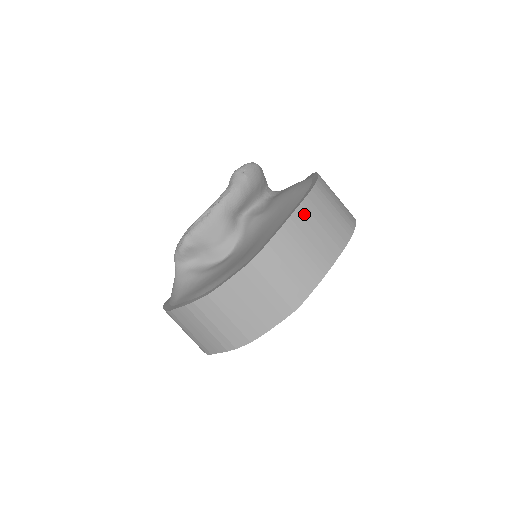
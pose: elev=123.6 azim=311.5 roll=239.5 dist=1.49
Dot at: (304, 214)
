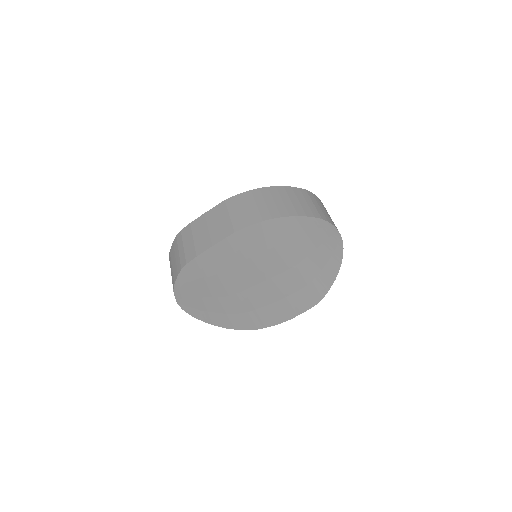
Dot at: (281, 190)
